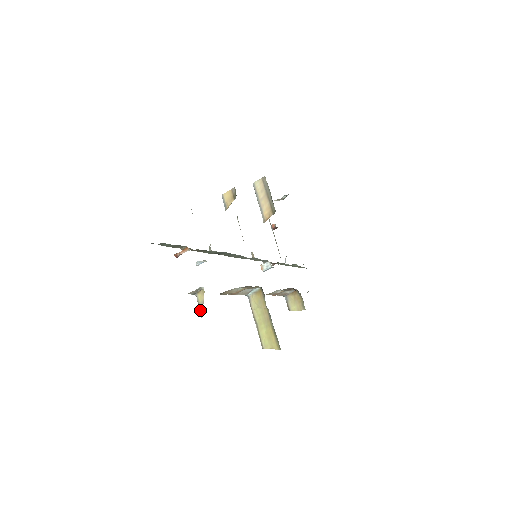
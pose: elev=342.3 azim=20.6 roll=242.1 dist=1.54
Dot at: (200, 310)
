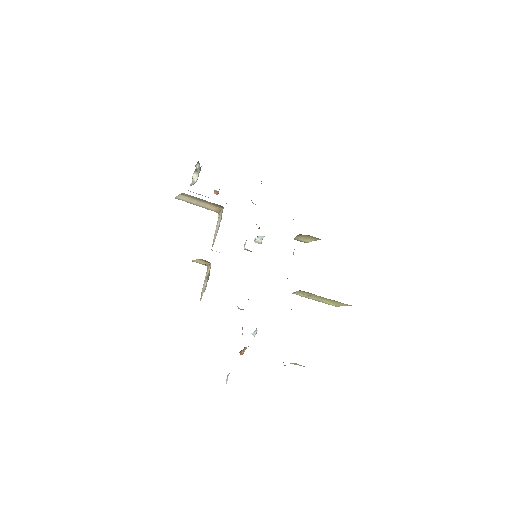
Dot at: occluded
